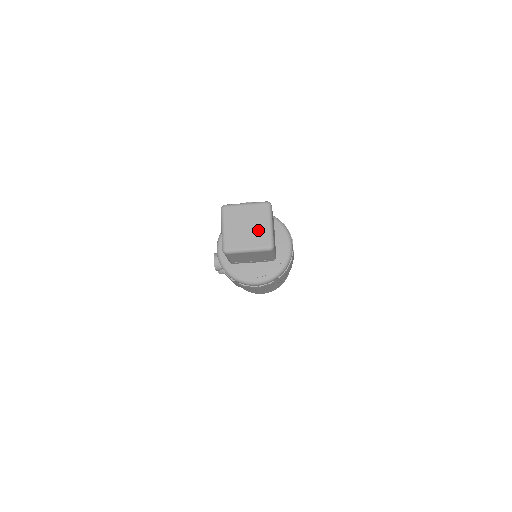
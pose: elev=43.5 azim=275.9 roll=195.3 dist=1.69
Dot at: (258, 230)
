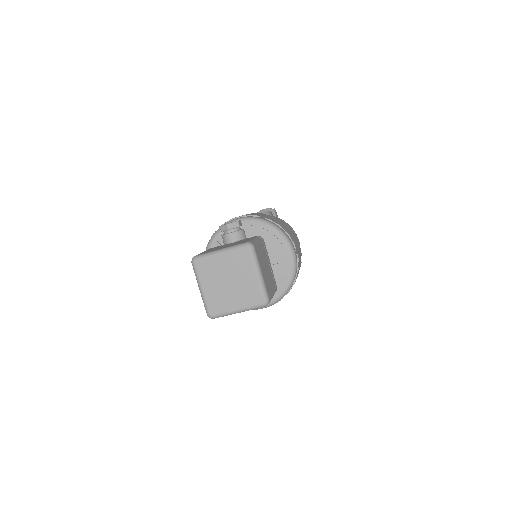
Dot at: (244, 285)
